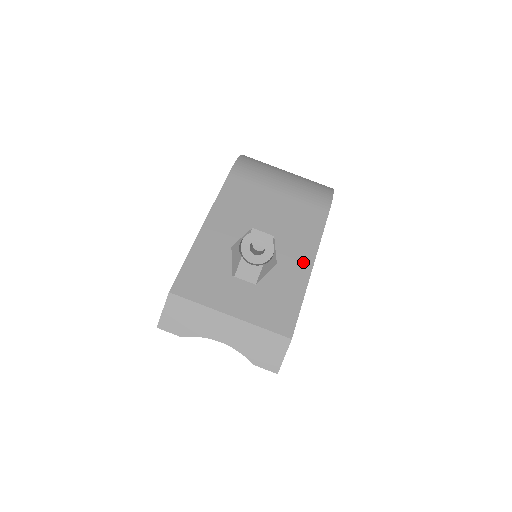
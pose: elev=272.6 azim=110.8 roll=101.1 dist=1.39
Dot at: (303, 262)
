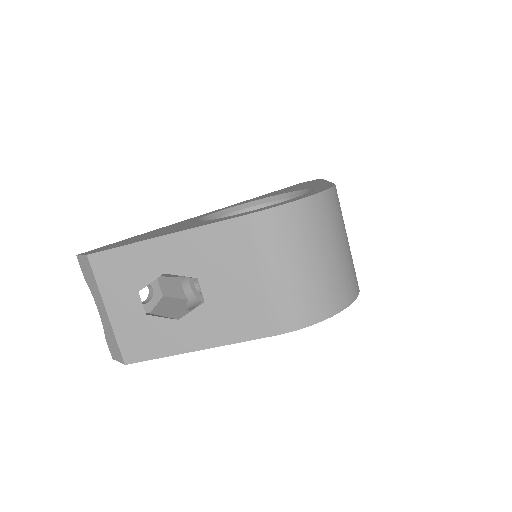
Dot at: (198, 340)
